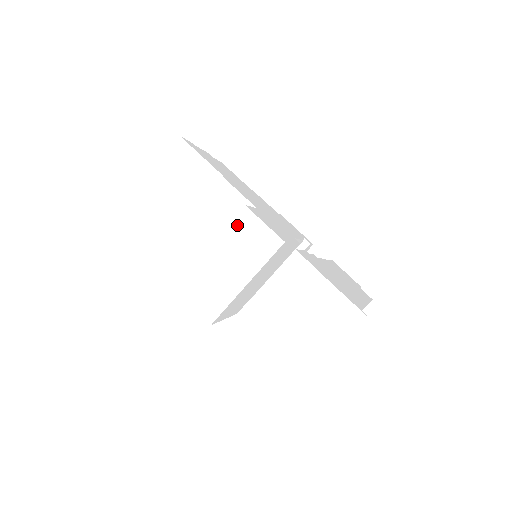
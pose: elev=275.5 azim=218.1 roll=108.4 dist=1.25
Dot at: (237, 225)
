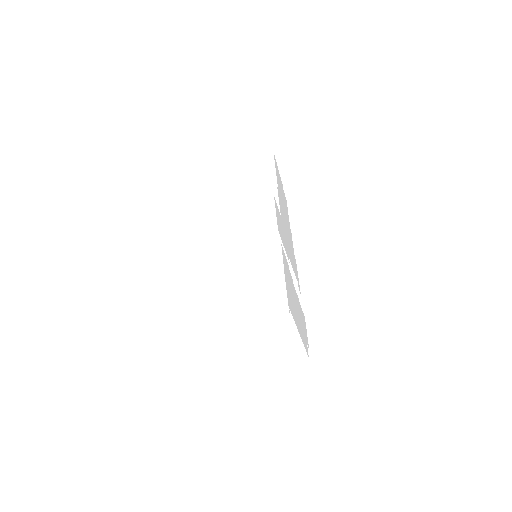
Dot at: (259, 203)
